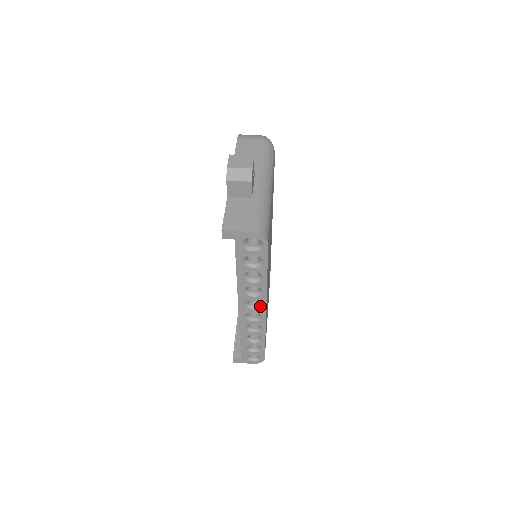
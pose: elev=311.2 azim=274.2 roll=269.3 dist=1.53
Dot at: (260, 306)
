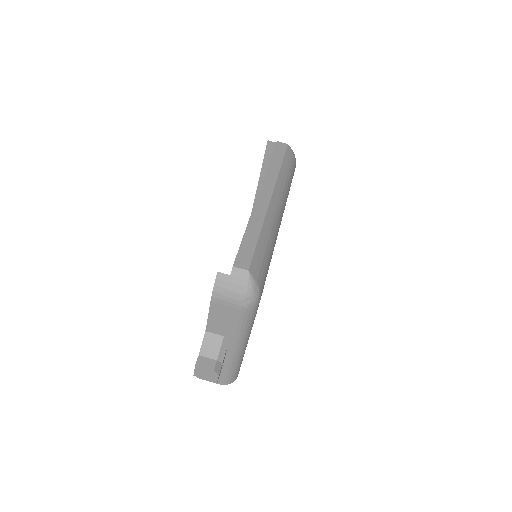
Dot at: occluded
